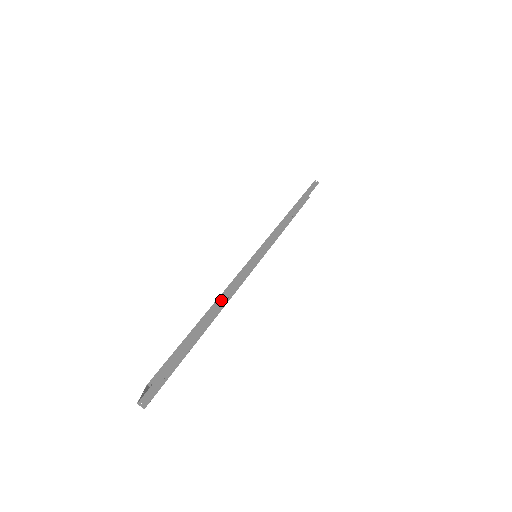
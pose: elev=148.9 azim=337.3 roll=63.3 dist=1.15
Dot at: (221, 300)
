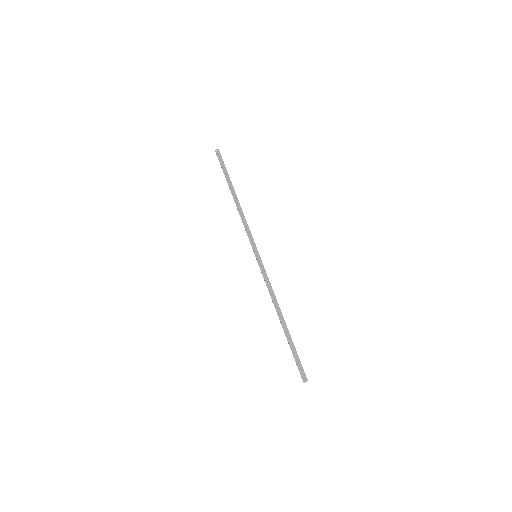
Dot at: (278, 310)
